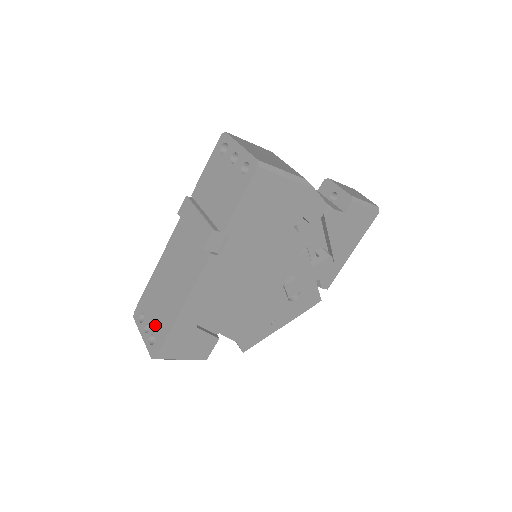
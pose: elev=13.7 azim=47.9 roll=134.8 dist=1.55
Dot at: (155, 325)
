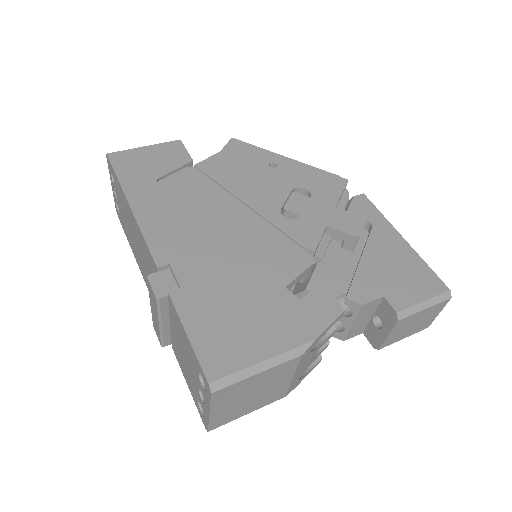
Dot at: (121, 213)
